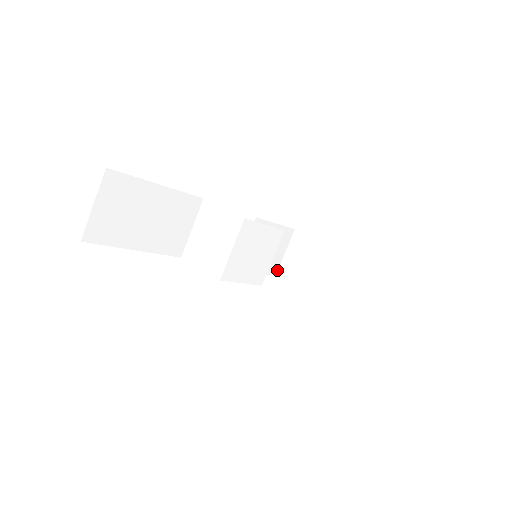
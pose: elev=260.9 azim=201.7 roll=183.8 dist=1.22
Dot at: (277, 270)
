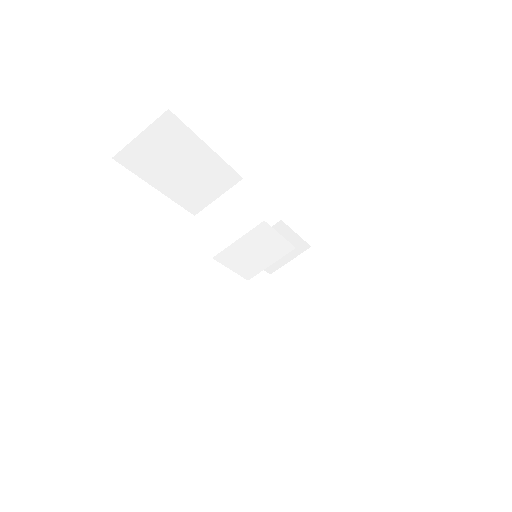
Dot at: (275, 271)
